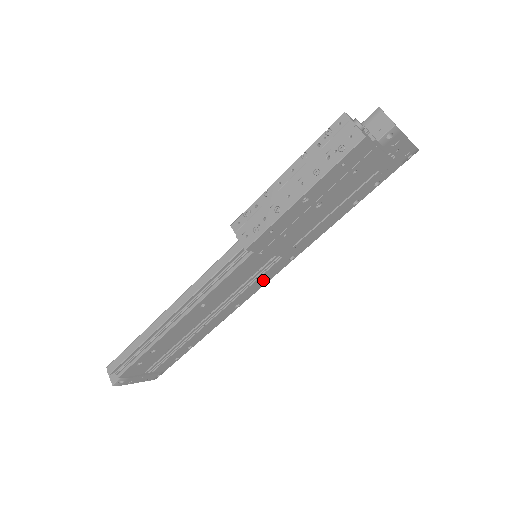
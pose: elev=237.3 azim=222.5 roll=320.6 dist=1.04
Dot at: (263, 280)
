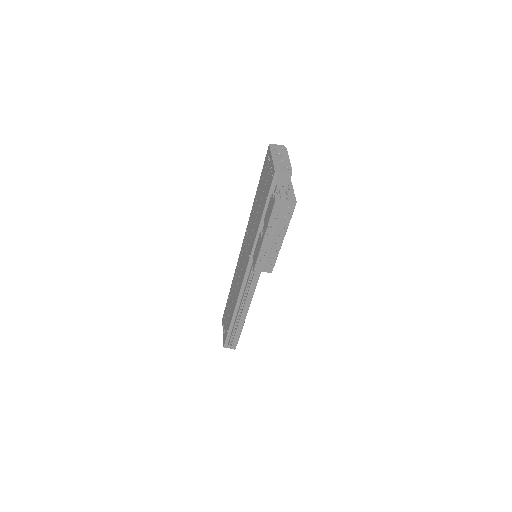
Dot at: occluded
